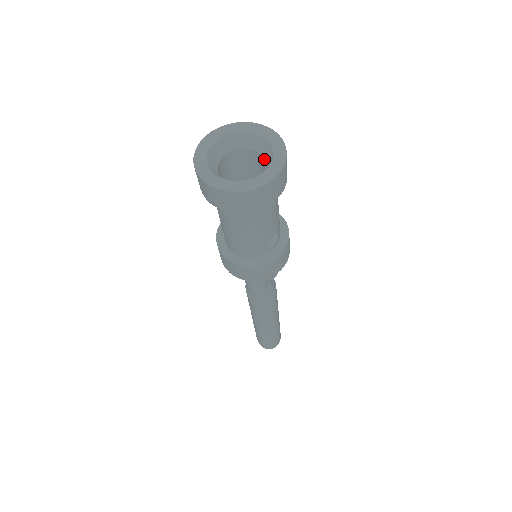
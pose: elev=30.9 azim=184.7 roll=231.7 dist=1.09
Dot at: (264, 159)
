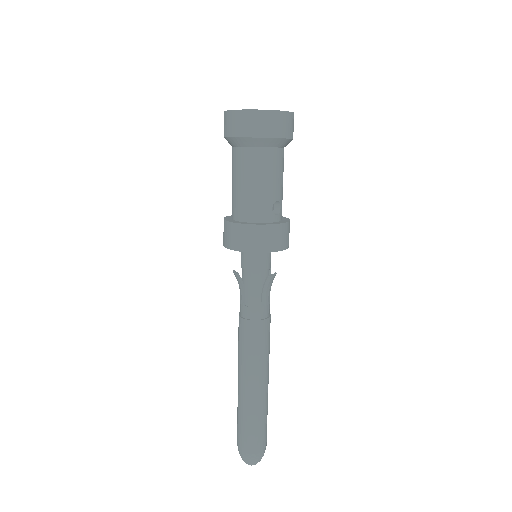
Dot at: occluded
